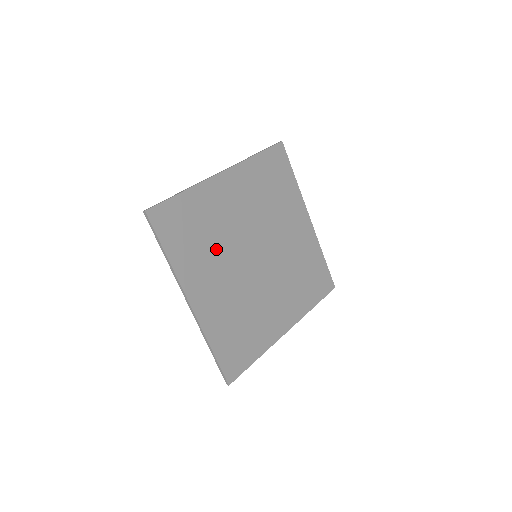
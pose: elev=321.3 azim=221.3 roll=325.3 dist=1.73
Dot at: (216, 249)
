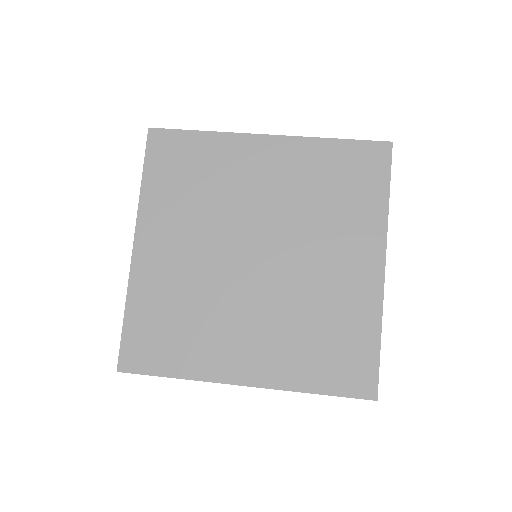
Dot at: (203, 211)
